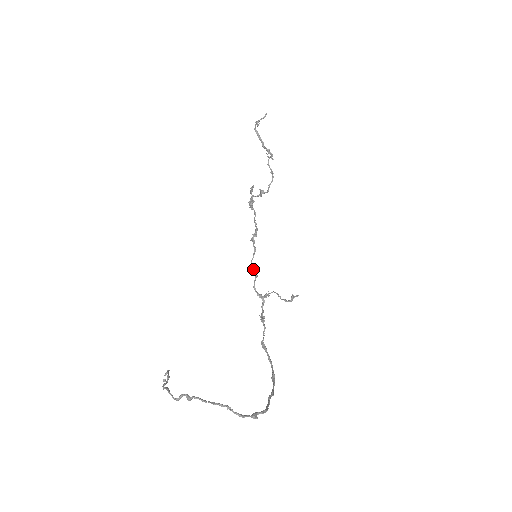
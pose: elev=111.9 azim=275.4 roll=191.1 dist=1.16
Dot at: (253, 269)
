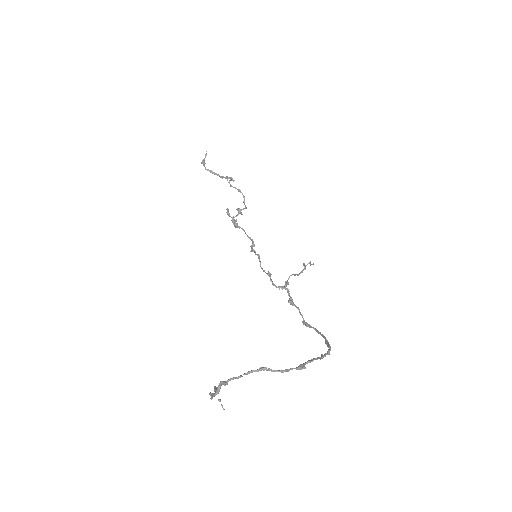
Dot at: occluded
